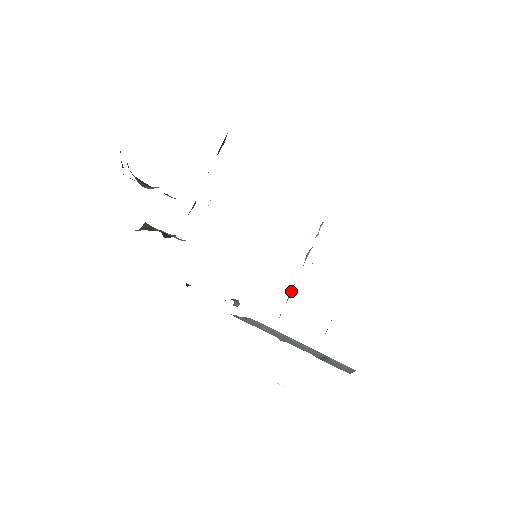
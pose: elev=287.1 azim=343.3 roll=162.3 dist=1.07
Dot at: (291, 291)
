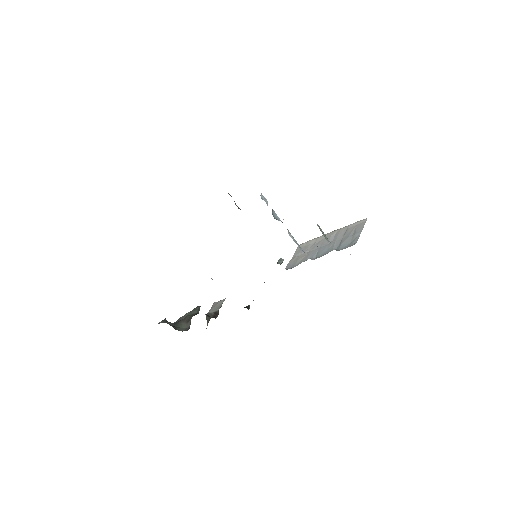
Dot at: (291, 236)
